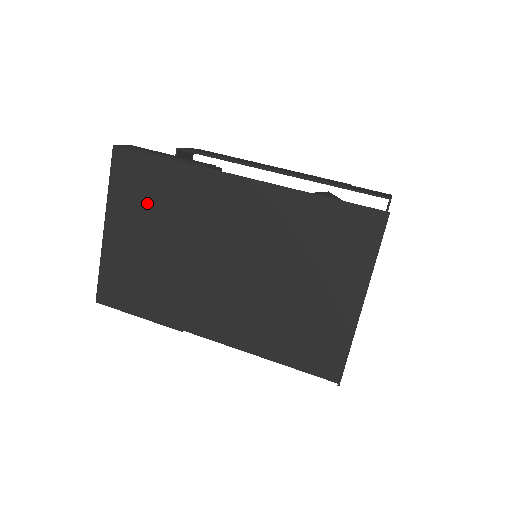
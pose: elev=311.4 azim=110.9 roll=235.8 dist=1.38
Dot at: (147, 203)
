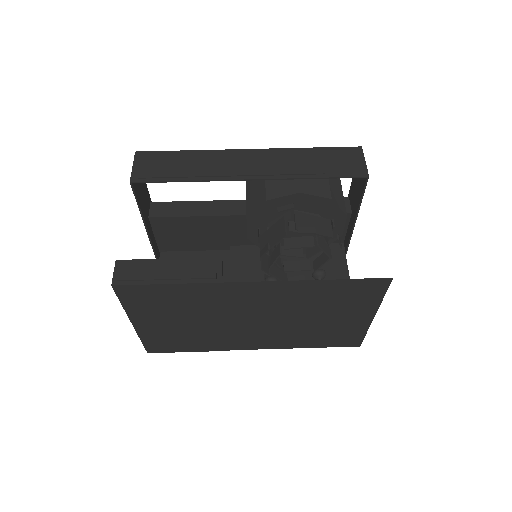
Dot at: (167, 307)
